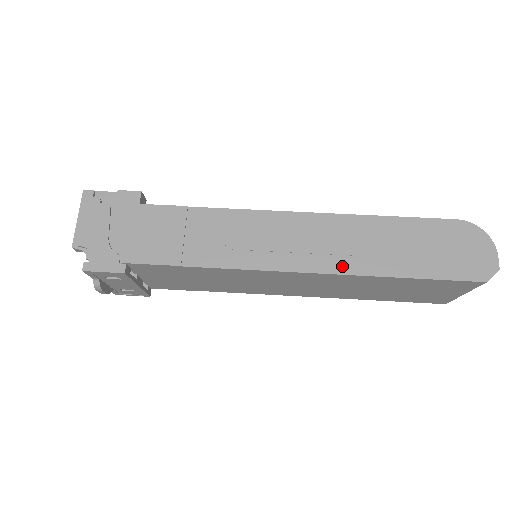
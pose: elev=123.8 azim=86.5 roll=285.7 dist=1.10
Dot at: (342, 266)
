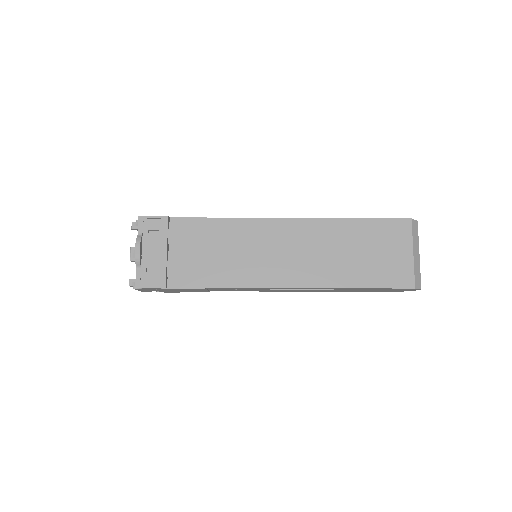
Dot at: occluded
